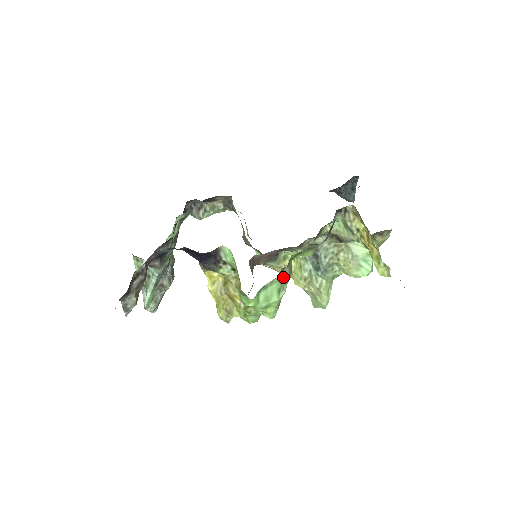
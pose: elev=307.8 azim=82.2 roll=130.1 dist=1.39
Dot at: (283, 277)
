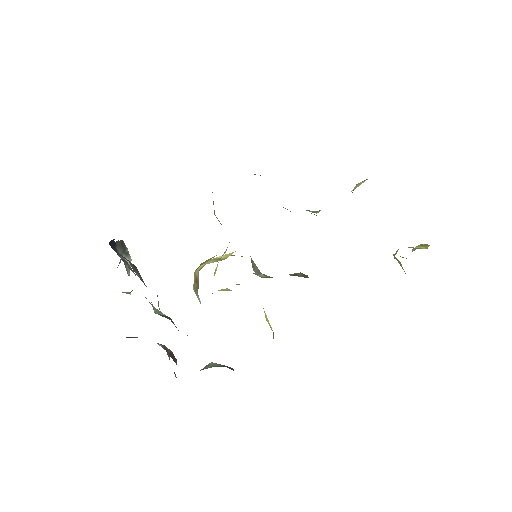
Dot at: occluded
